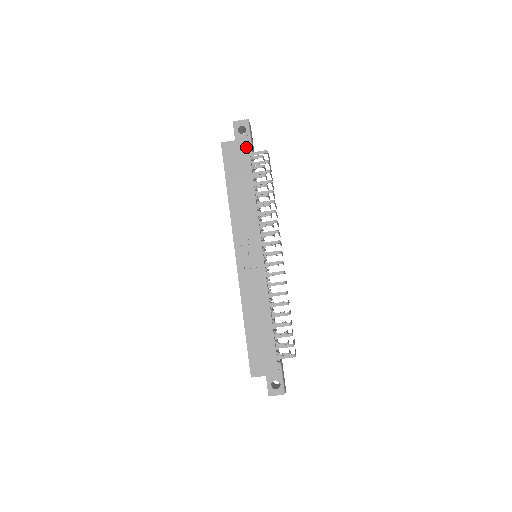
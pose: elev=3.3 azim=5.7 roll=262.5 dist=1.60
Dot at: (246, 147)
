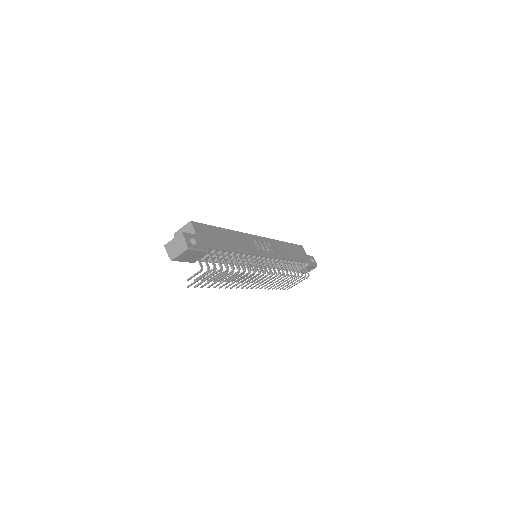
Dot at: (308, 261)
